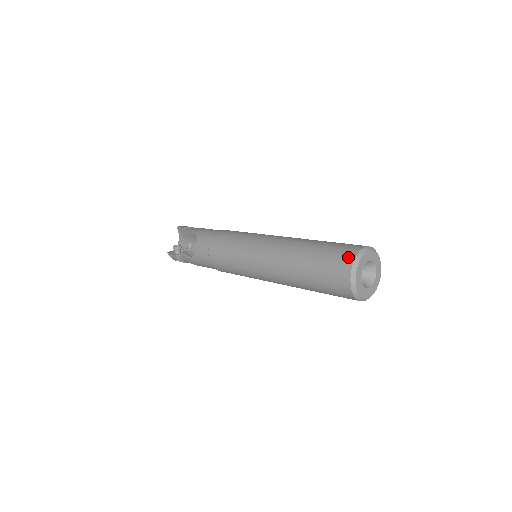
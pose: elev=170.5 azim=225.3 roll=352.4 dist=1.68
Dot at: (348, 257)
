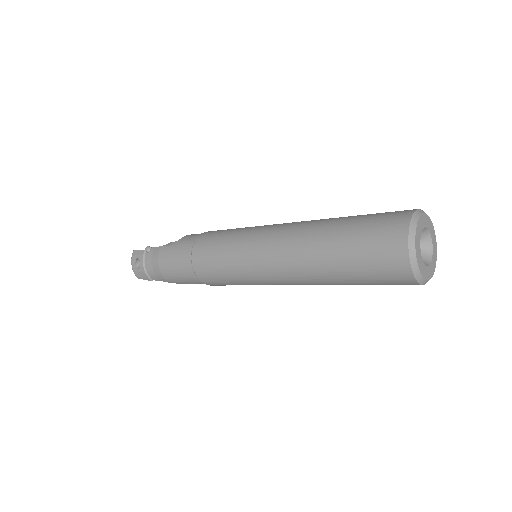
Dot at: occluded
